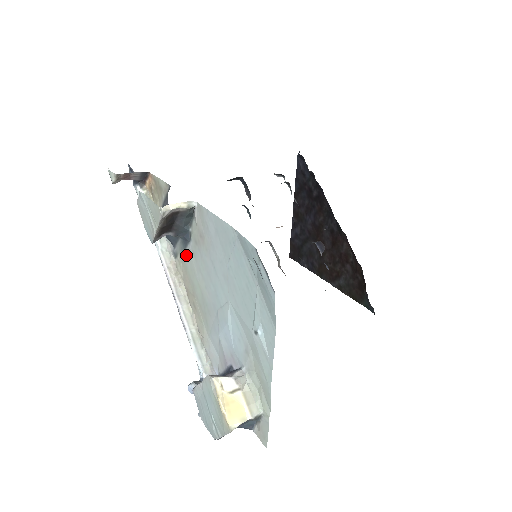
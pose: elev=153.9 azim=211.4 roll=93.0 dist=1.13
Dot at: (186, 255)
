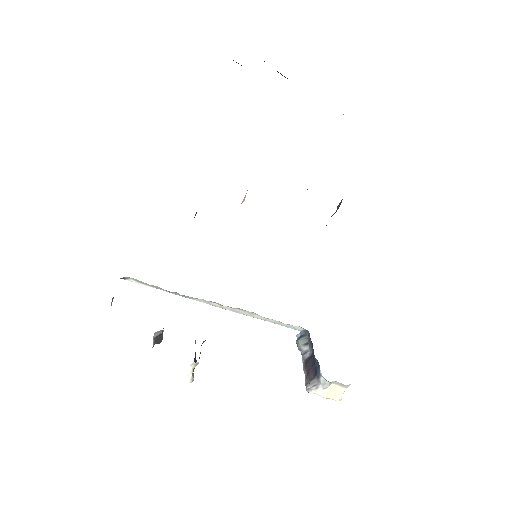
Dot at: occluded
